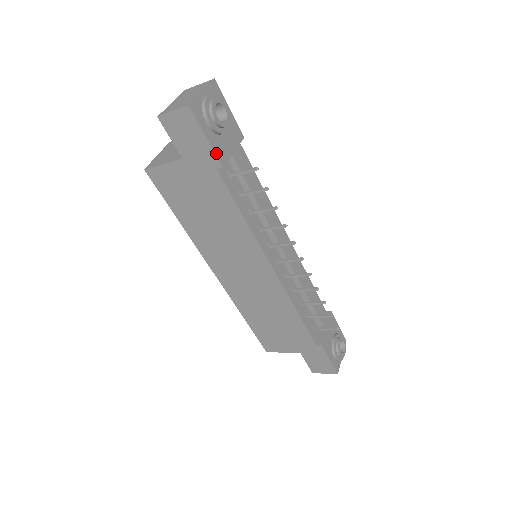
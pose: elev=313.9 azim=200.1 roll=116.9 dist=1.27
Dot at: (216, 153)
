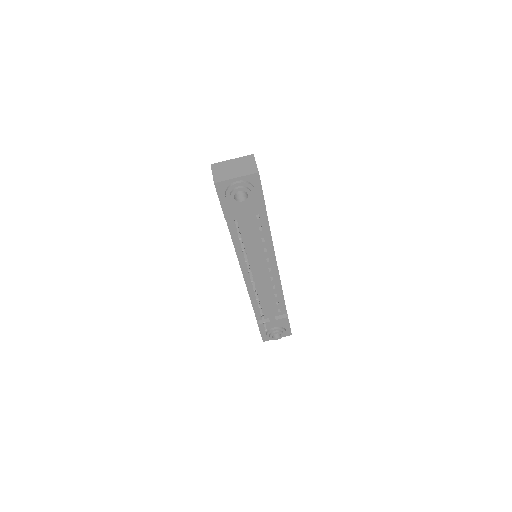
Dot at: (224, 212)
